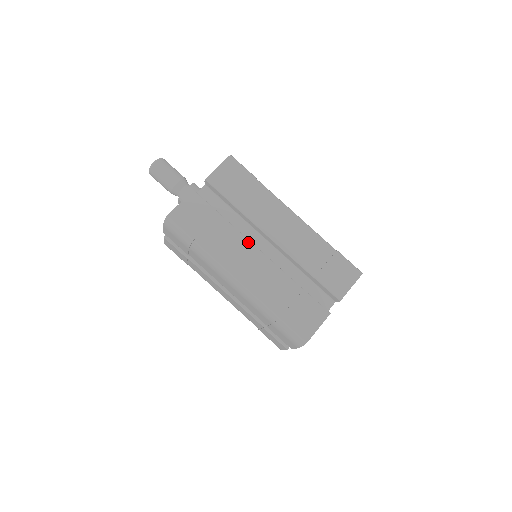
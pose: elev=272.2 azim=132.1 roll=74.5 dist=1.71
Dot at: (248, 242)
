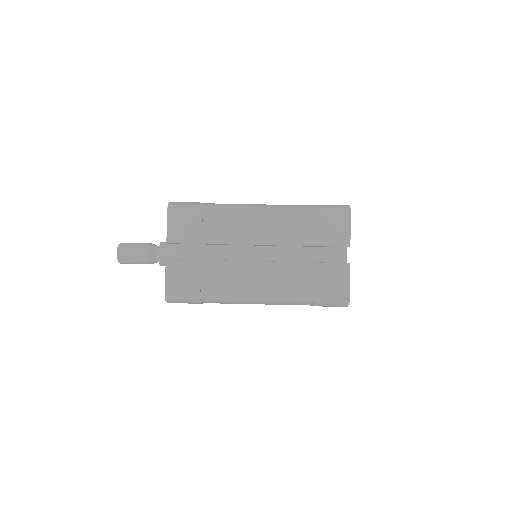
Dot at: (241, 263)
